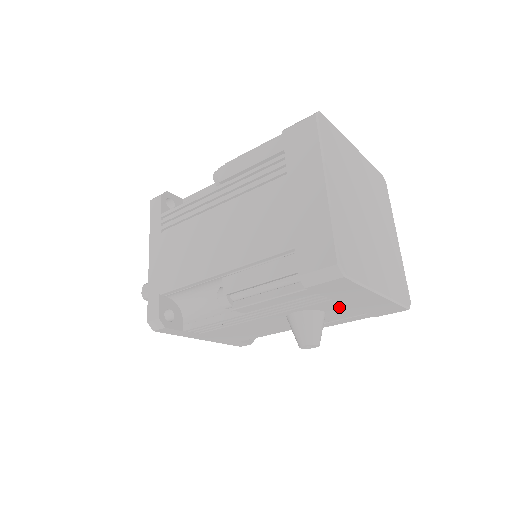
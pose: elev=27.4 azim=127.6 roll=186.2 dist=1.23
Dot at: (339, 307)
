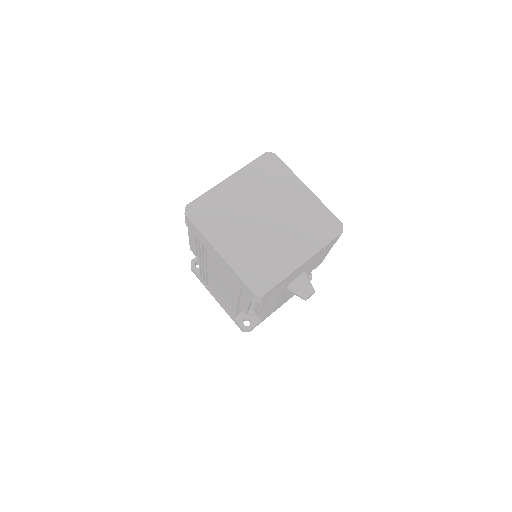
Dot at: occluded
